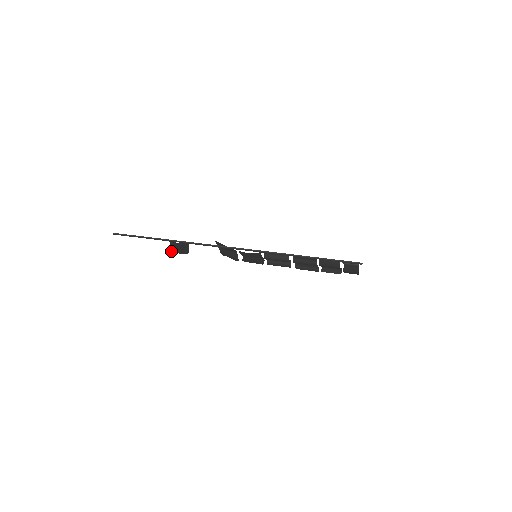
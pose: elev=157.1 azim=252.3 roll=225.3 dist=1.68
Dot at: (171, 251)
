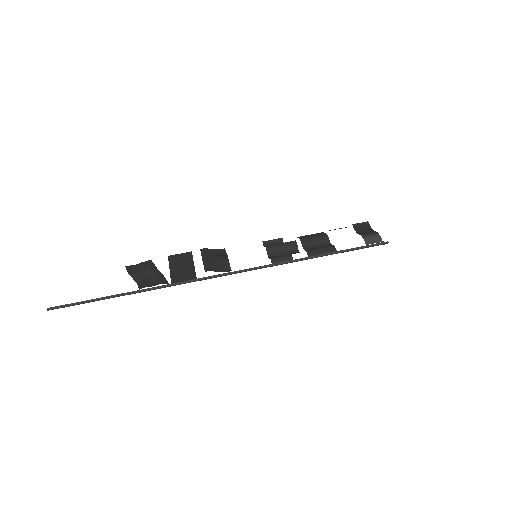
Dot at: occluded
